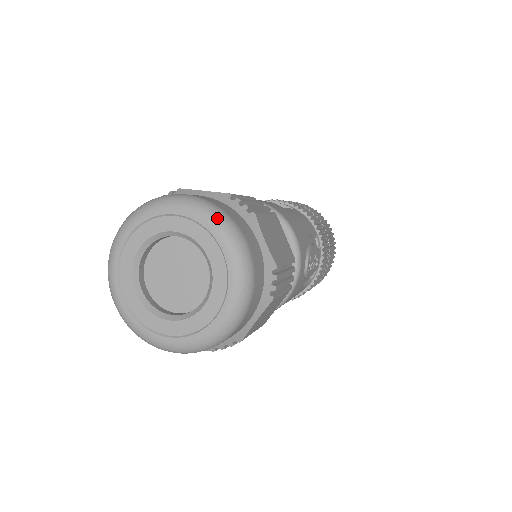
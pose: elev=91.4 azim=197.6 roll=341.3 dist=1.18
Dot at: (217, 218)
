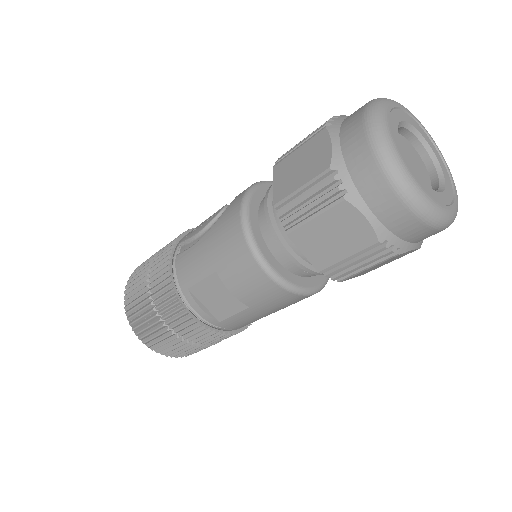
Dot at: occluded
